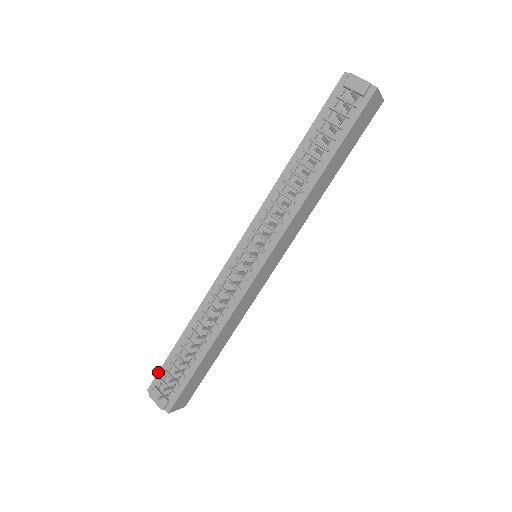
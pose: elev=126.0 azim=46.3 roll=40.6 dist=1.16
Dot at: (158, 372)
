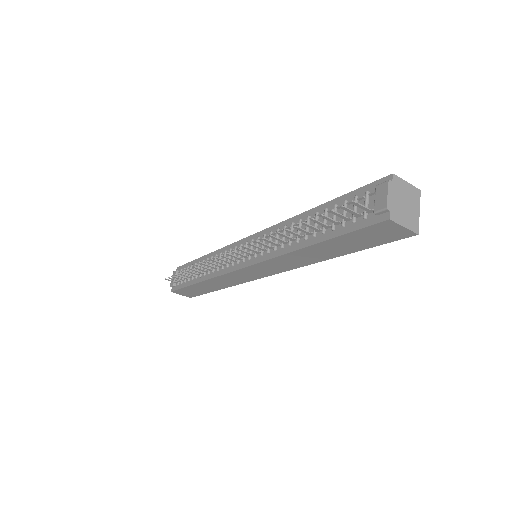
Dot at: (184, 264)
